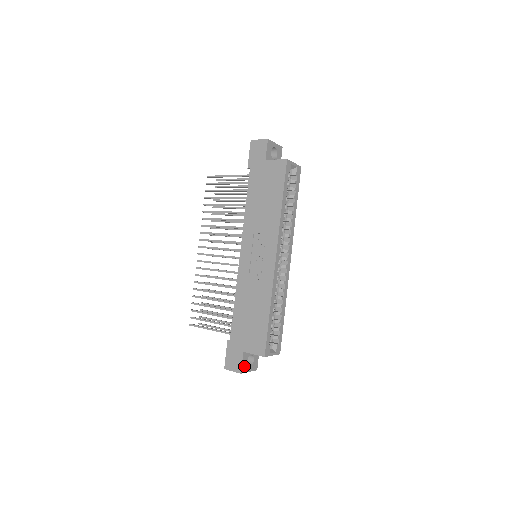
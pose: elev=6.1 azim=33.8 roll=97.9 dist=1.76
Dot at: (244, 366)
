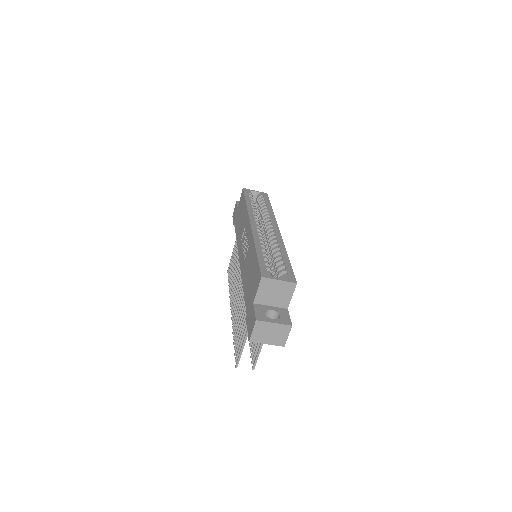
Dot at: (260, 316)
